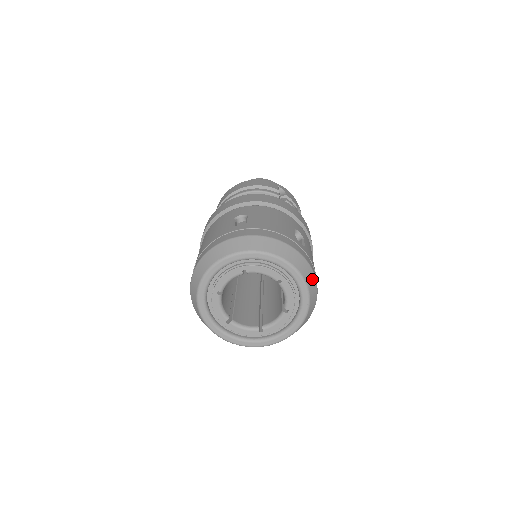
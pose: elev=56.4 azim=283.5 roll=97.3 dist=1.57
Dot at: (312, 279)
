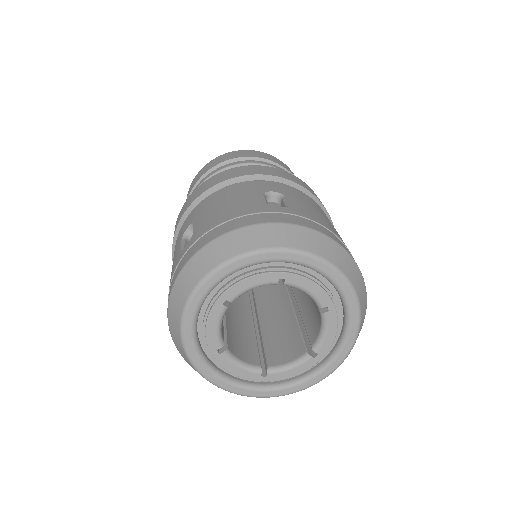
Dot at: (364, 316)
